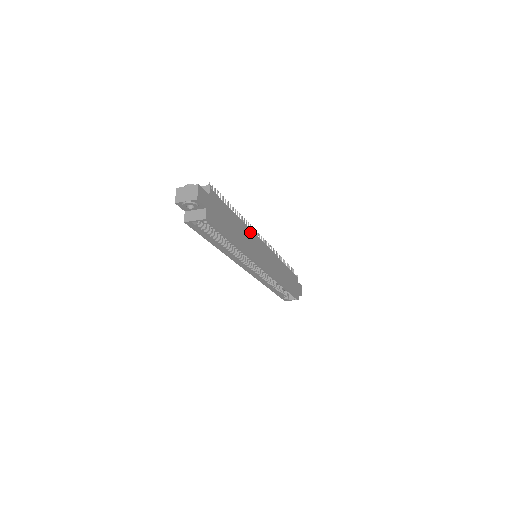
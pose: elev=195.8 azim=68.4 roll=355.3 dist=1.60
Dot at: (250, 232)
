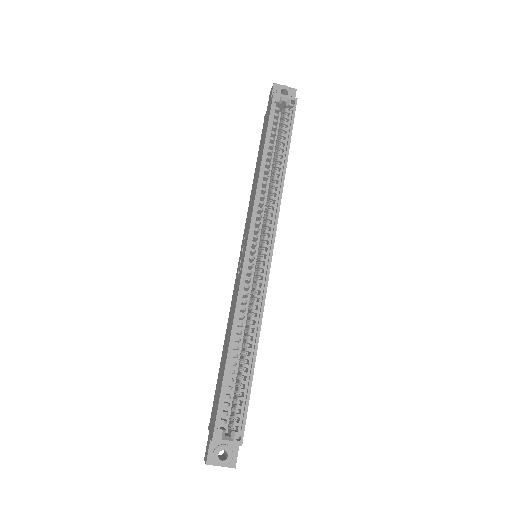
Dot at: occluded
